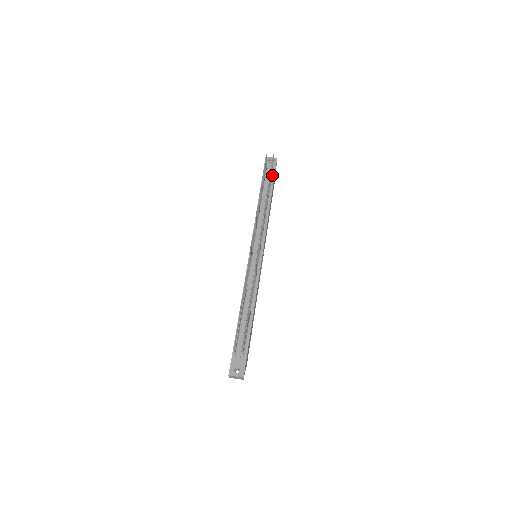
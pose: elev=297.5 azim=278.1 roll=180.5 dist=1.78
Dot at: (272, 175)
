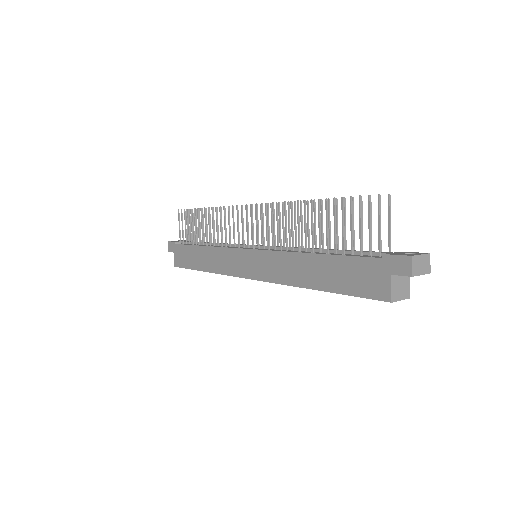
Dot at: occluded
